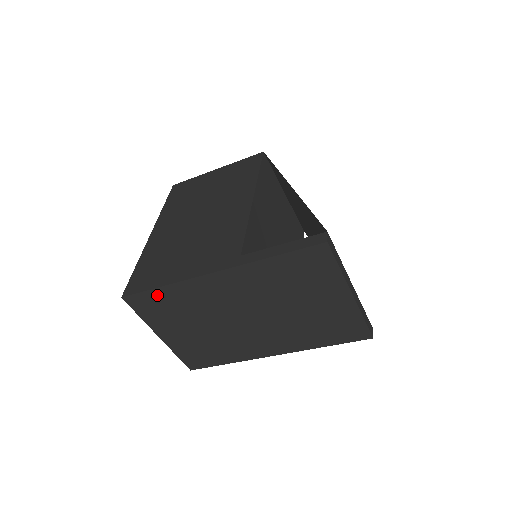
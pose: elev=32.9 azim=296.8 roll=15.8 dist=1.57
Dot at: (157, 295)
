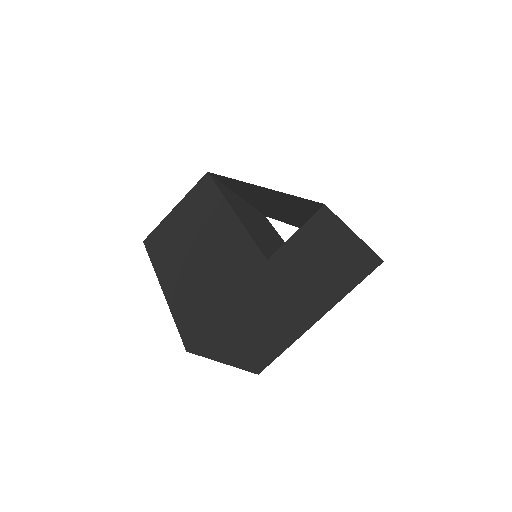
Dot at: (215, 331)
